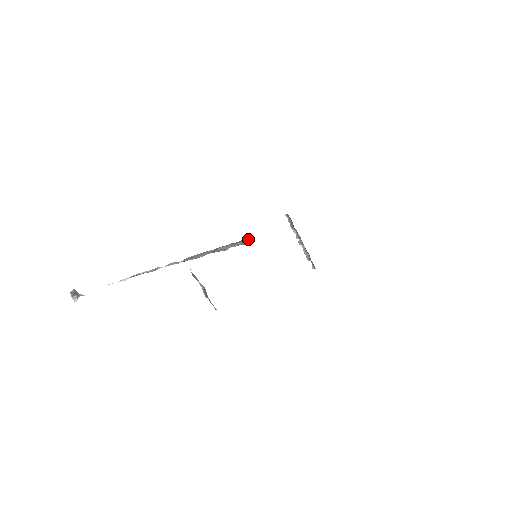
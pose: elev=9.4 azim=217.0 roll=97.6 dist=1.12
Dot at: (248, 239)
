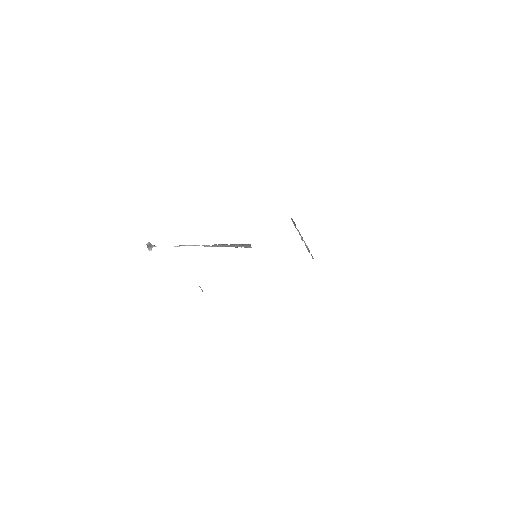
Dot at: (249, 245)
